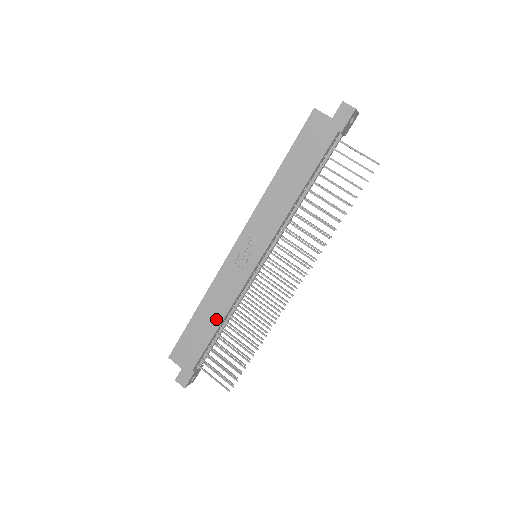
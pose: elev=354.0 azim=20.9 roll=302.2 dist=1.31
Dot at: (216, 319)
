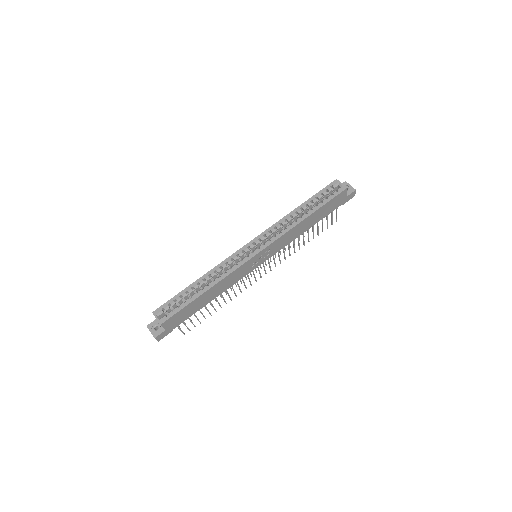
Dot at: (213, 297)
